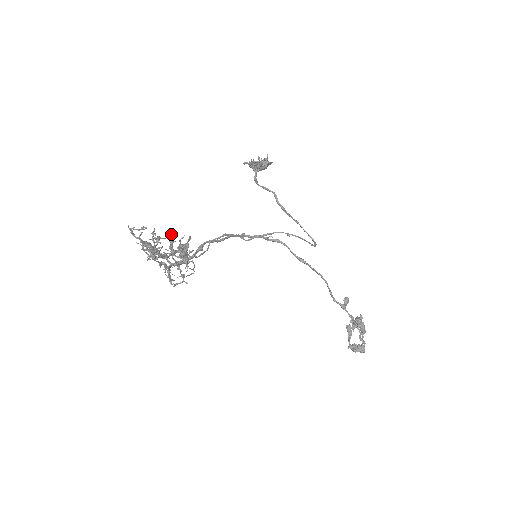
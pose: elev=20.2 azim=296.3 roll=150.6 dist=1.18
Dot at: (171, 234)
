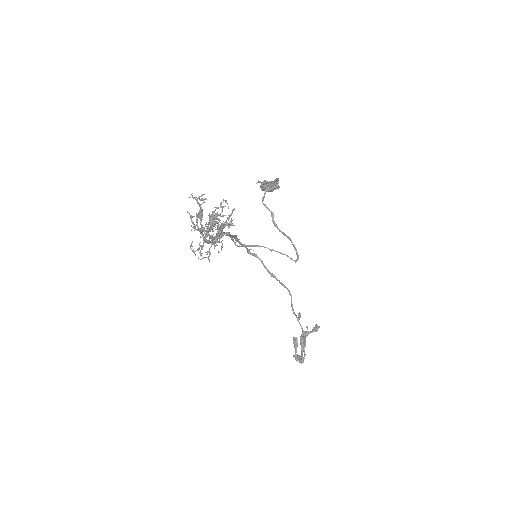
Dot at: (211, 214)
